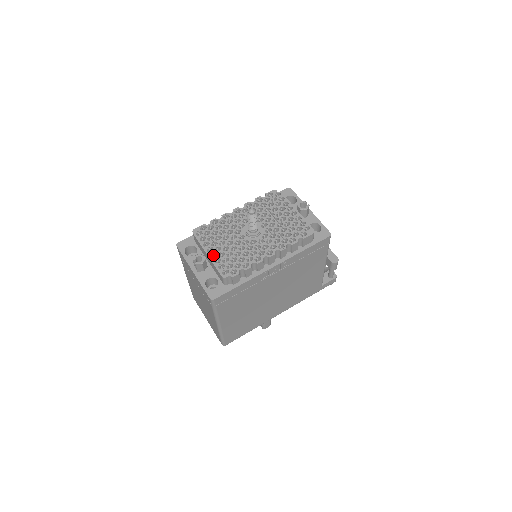
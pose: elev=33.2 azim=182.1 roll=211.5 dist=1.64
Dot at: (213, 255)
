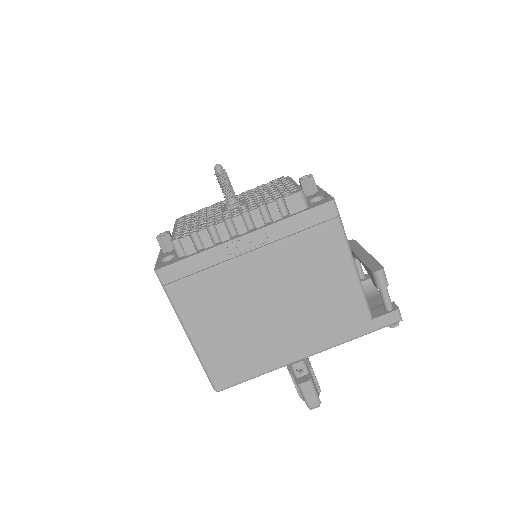
Dot at: occluded
